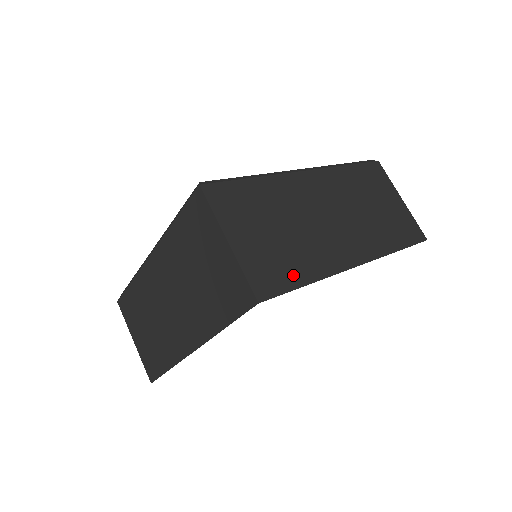
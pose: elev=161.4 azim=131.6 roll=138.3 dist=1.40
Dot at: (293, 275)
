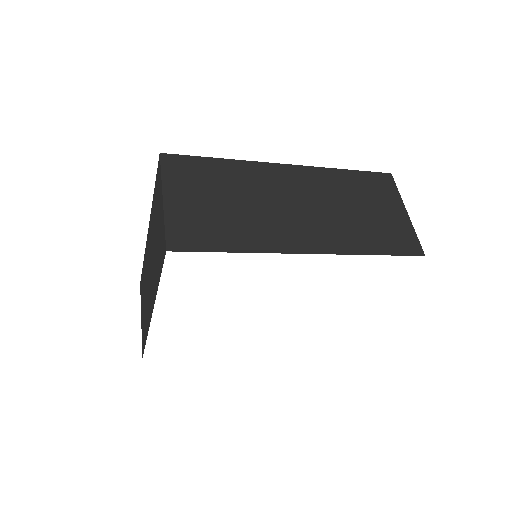
Dot at: (220, 240)
